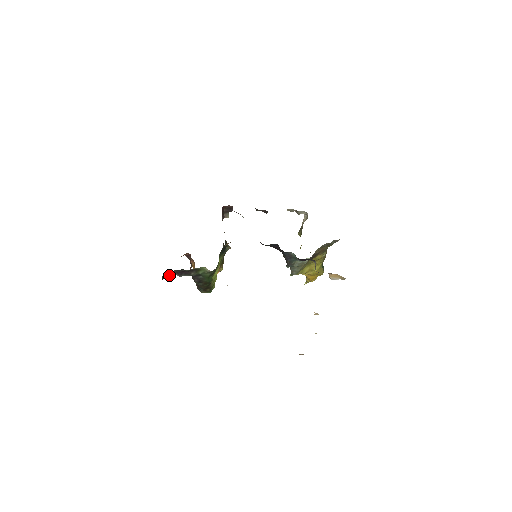
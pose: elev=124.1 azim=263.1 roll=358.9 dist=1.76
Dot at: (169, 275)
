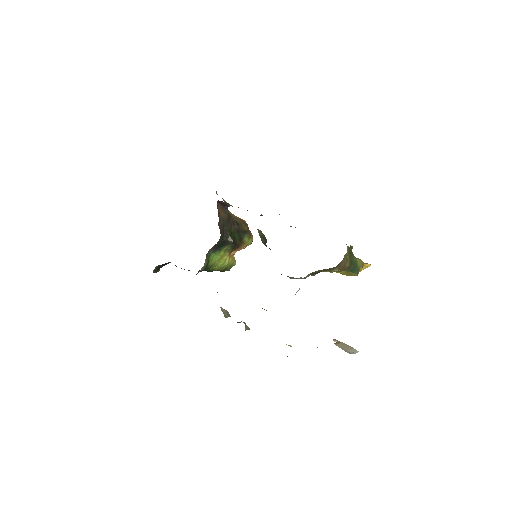
Dot at: (170, 262)
